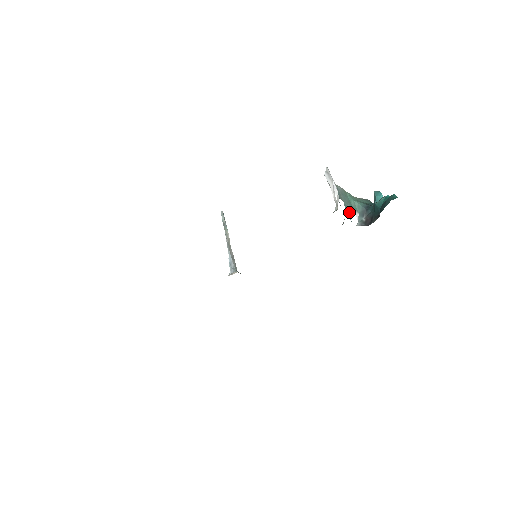
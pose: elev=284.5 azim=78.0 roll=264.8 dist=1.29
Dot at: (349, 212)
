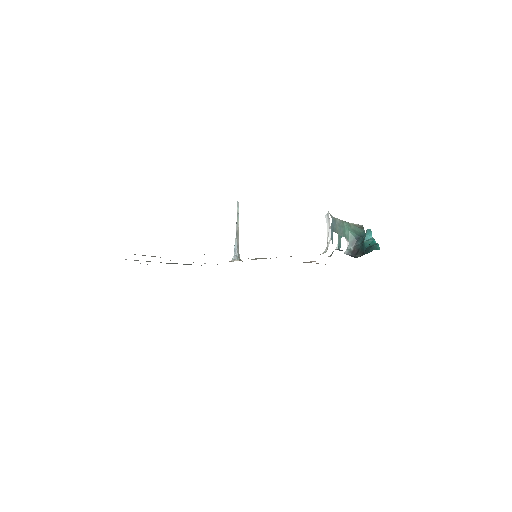
Dot at: occluded
